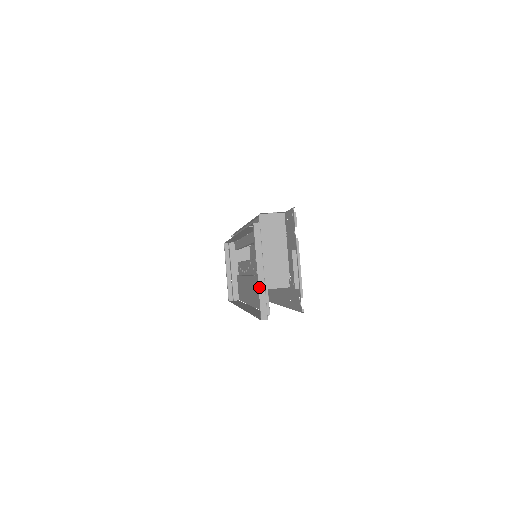
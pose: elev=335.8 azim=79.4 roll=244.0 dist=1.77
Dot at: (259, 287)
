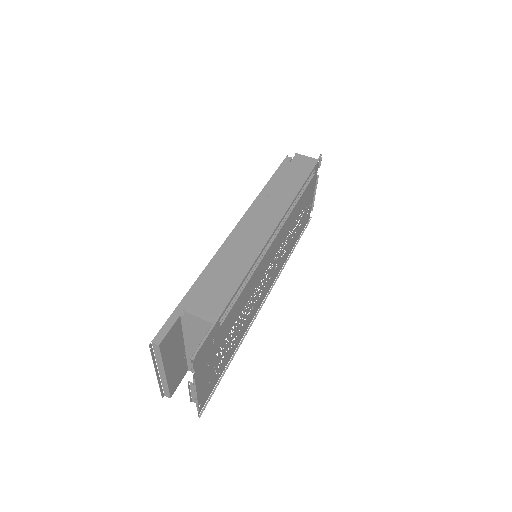
Dot at: (161, 380)
